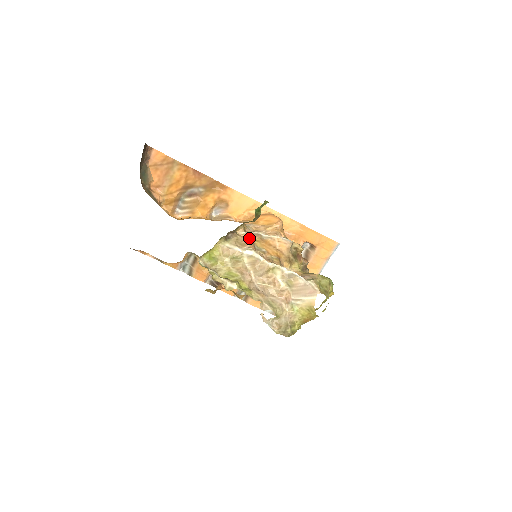
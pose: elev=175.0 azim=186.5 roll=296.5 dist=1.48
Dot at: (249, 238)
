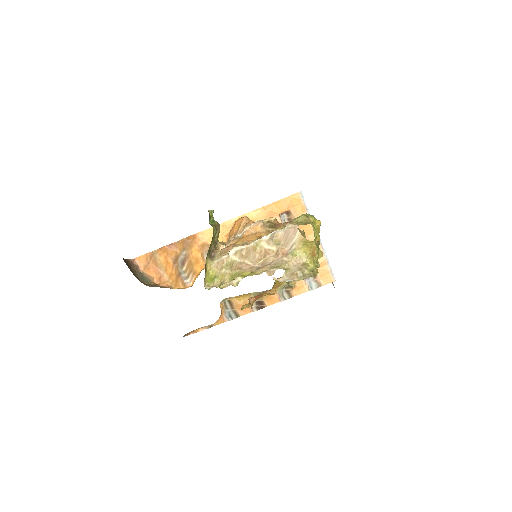
Dot at: (229, 245)
